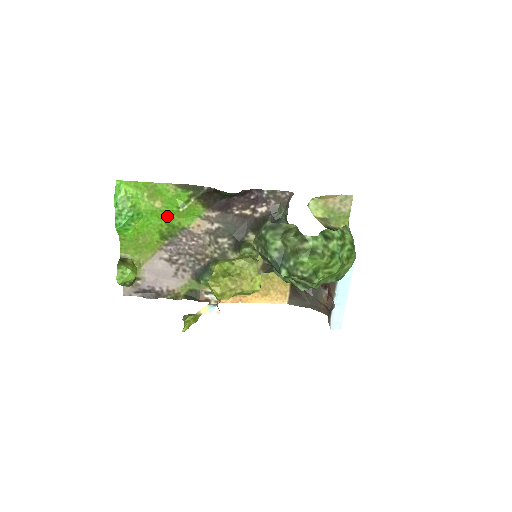
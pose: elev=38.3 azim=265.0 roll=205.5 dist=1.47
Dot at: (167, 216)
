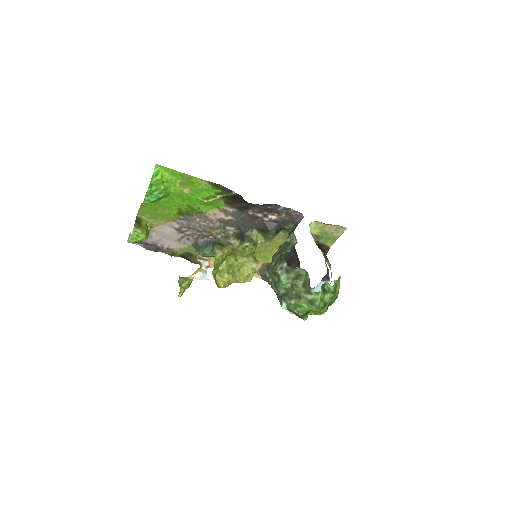
Dot at: (190, 200)
